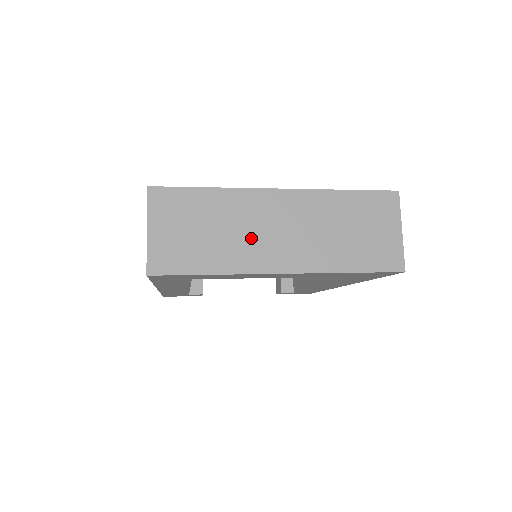
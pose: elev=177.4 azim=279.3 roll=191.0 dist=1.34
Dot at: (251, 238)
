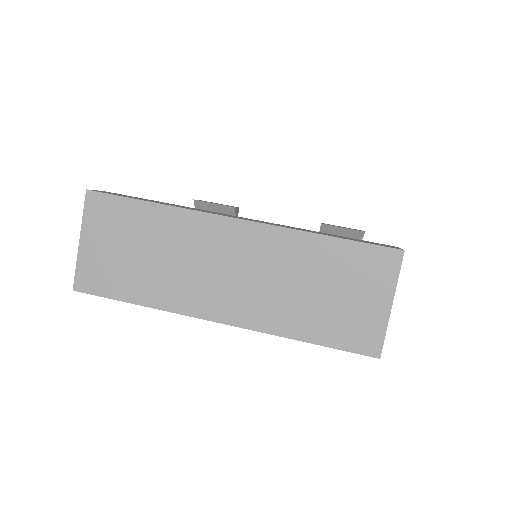
Dot at: (191, 273)
